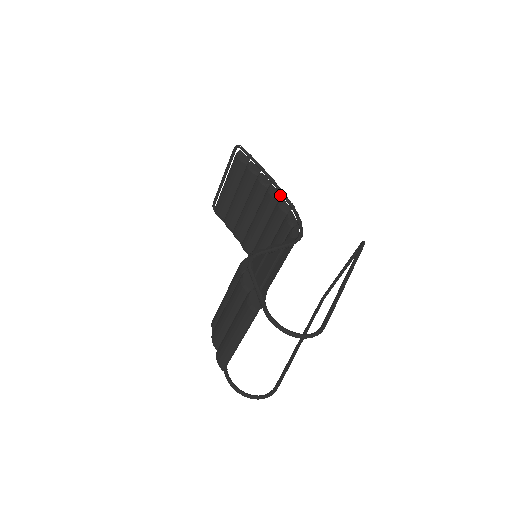
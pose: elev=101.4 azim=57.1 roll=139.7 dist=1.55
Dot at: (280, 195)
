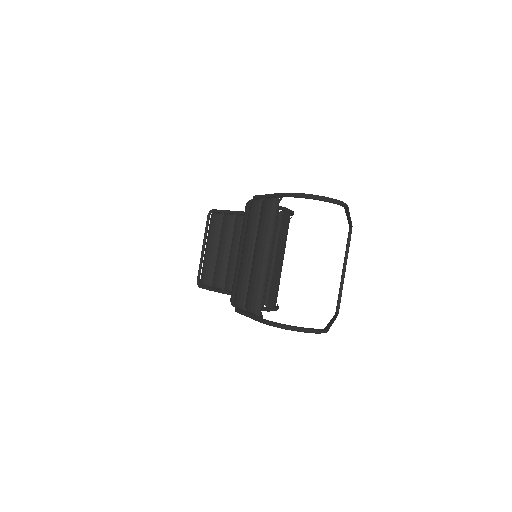
Dot at: occluded
